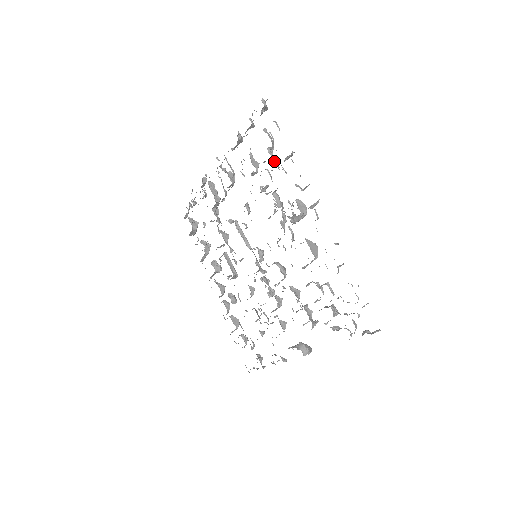
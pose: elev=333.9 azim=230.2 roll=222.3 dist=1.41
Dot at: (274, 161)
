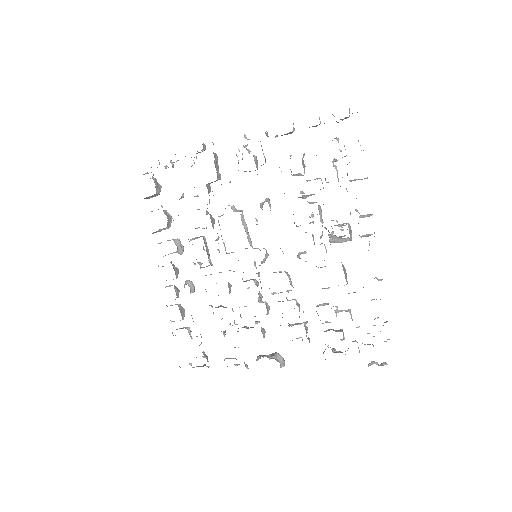
Dot at: (337, 176)
